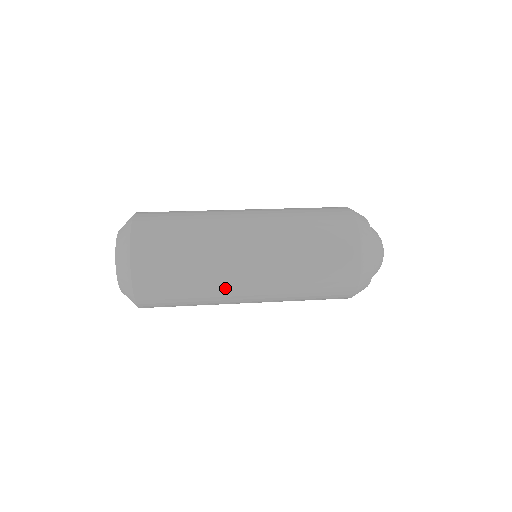
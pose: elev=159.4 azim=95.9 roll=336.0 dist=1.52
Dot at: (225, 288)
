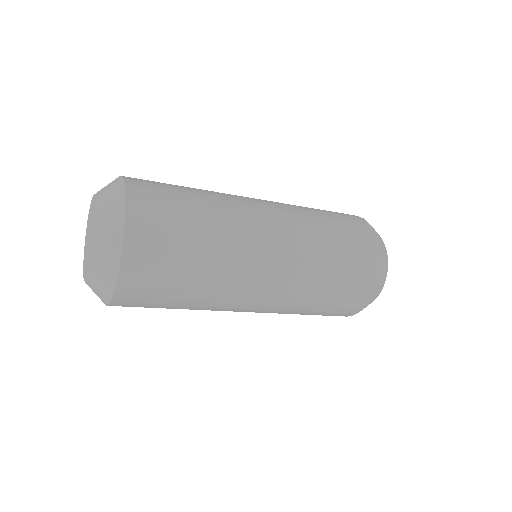
Dot at: (242, 259)
